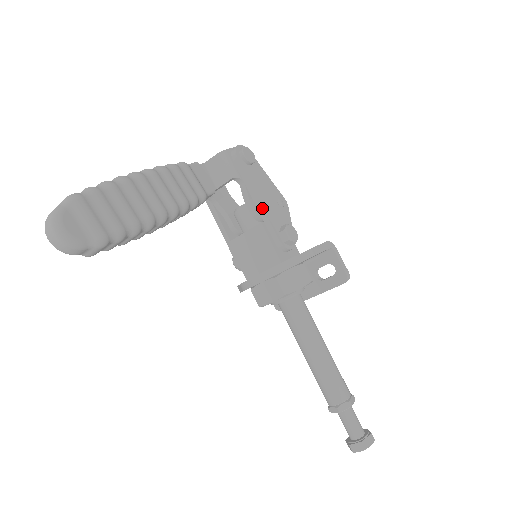
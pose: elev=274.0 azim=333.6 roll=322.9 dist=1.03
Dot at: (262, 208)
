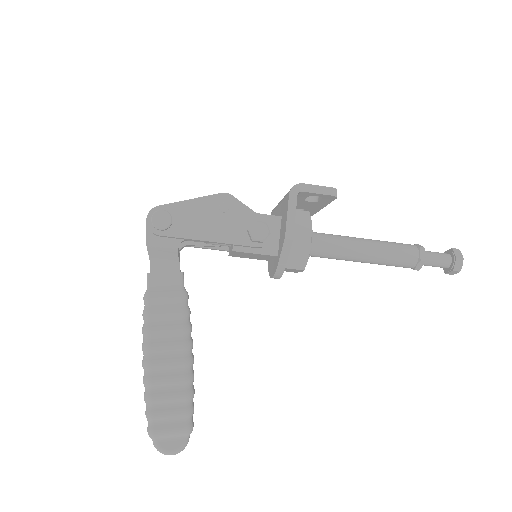
Dot at: (220, 243)
